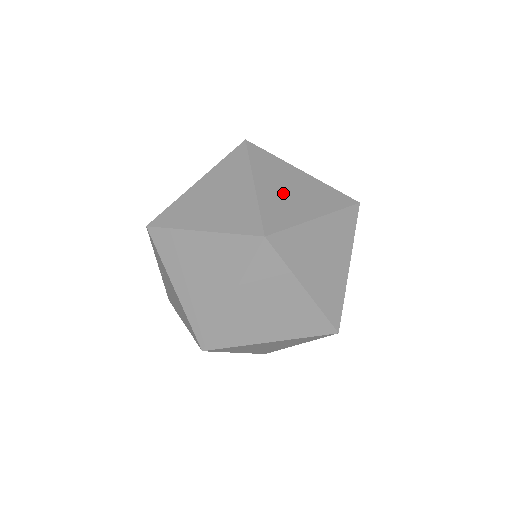
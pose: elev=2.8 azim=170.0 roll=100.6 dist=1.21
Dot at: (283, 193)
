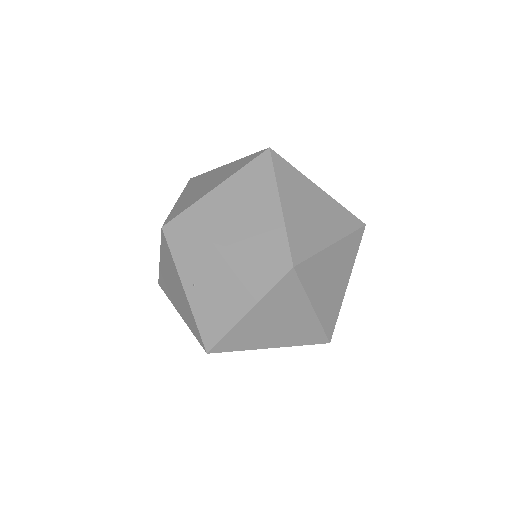
Dot at: occluded
